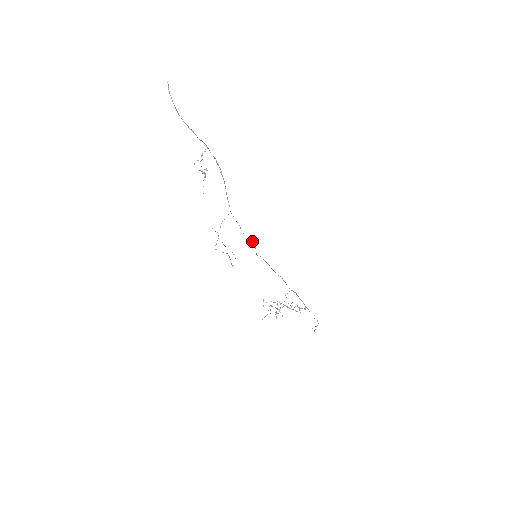
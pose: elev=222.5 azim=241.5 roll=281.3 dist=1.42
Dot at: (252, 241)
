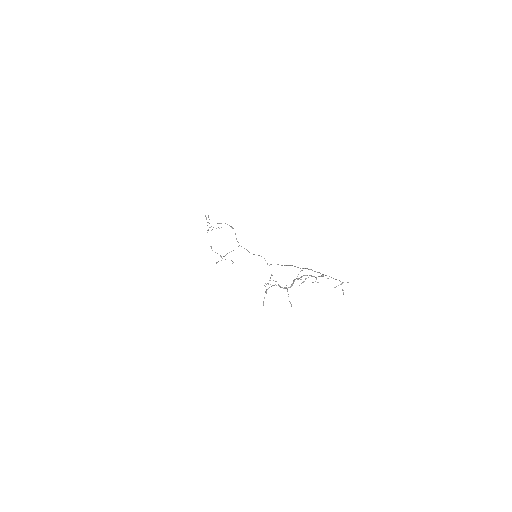
Dot at: occluded
